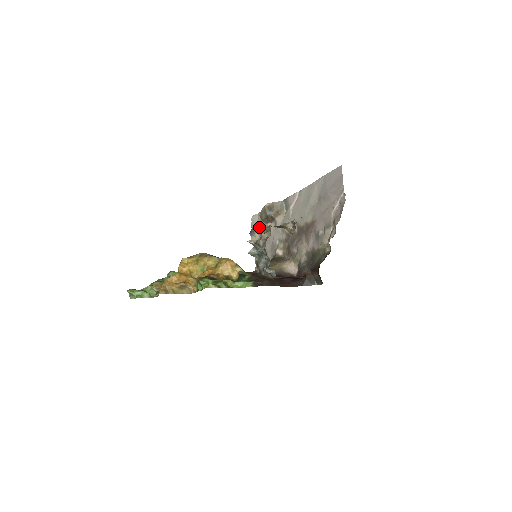
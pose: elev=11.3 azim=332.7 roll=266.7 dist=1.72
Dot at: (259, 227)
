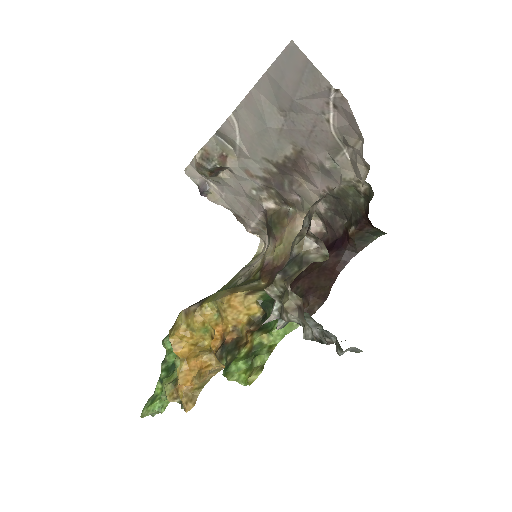
Dot at: (206, 179)
